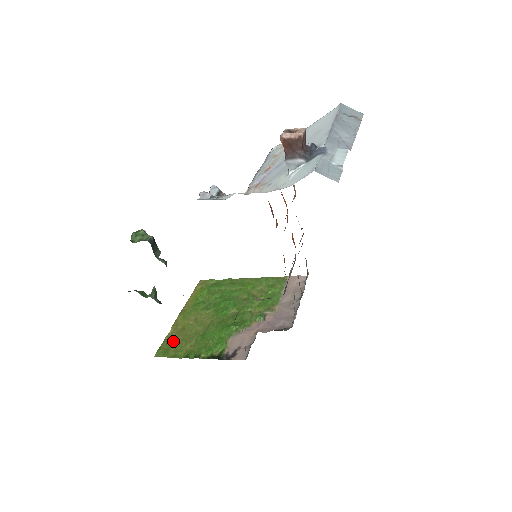
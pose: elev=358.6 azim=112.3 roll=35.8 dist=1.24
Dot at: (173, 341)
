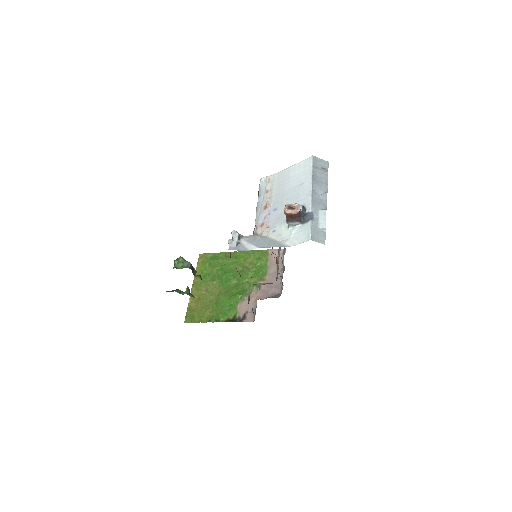
Dot at: (195, 309)
